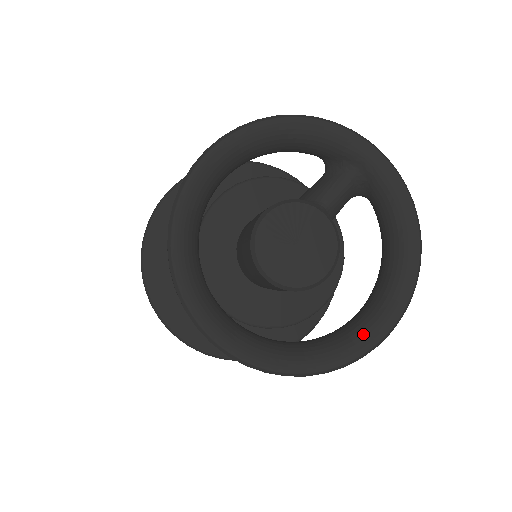
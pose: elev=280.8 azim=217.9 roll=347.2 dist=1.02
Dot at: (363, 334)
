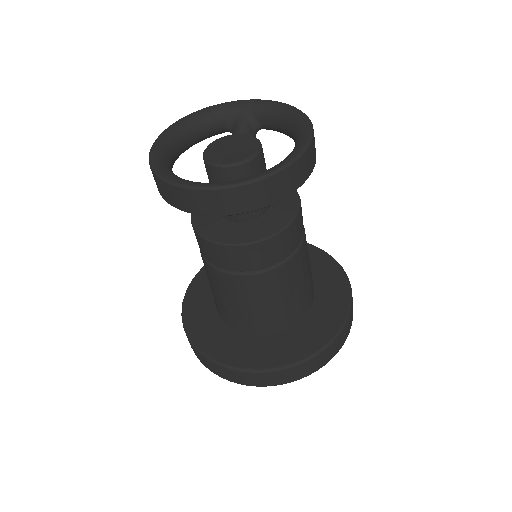
Dot at: (297, 146)
